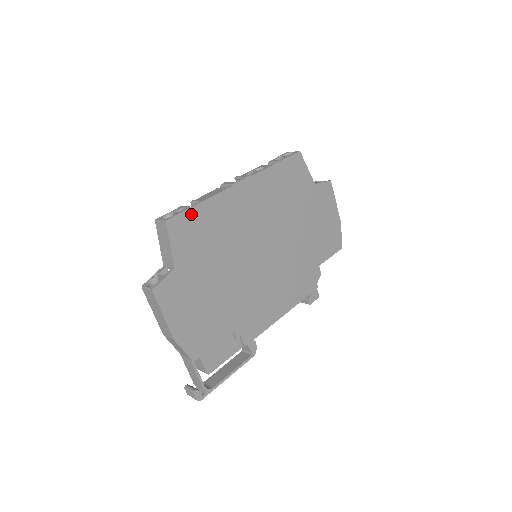
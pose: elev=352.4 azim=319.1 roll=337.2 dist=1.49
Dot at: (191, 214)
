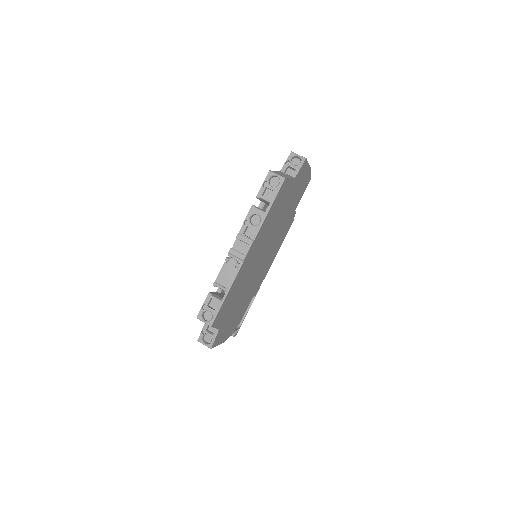
Dot at: (223, 305)
